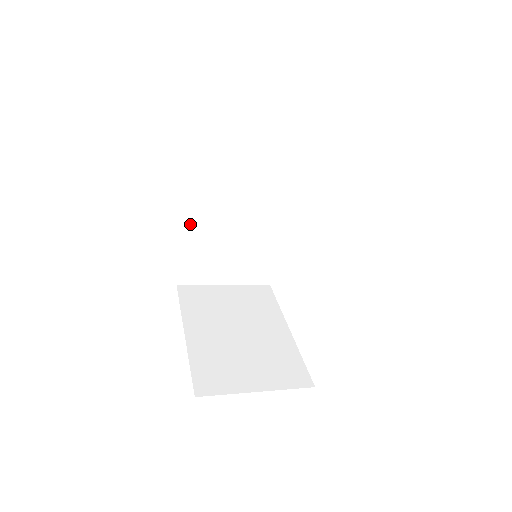
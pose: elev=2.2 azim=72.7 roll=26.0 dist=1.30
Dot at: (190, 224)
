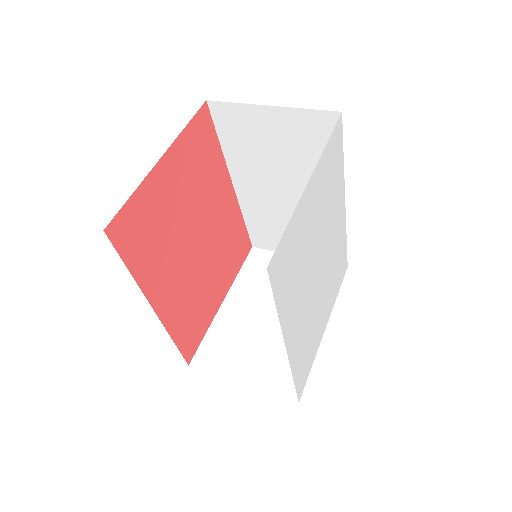
Dot at: (243, 197)
